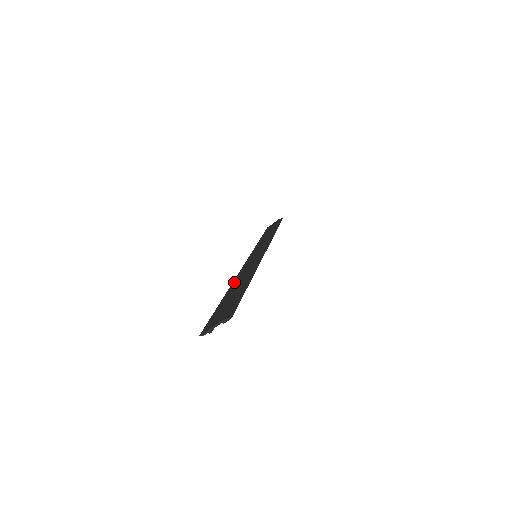
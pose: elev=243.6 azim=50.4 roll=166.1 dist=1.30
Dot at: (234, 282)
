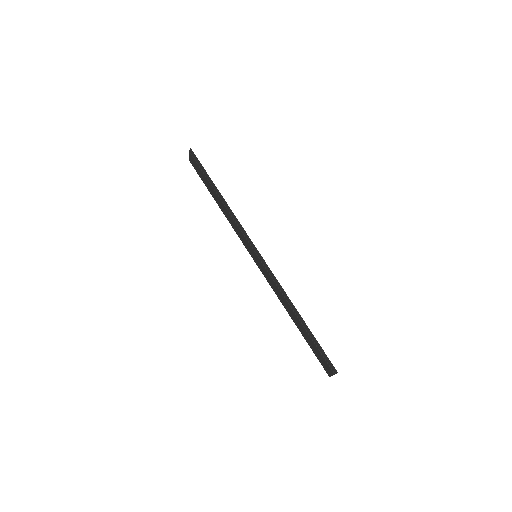
Dot at: (284, 306)
